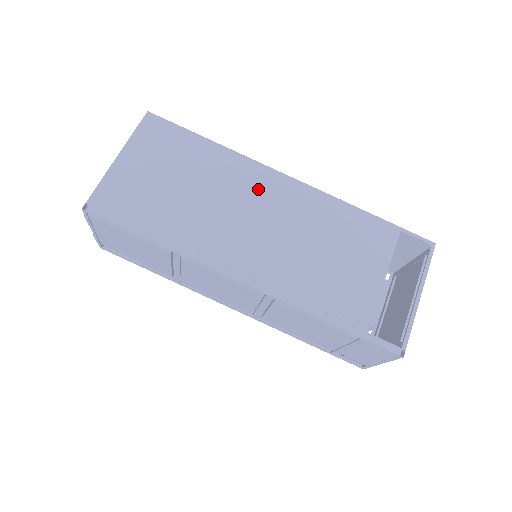
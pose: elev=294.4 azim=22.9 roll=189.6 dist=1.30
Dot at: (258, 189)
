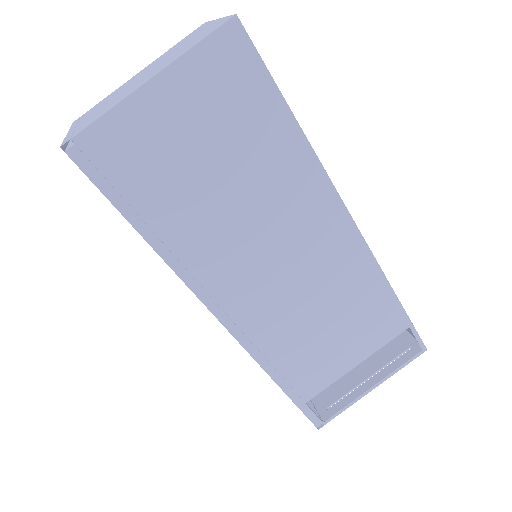
Dot at: (308, 221)
